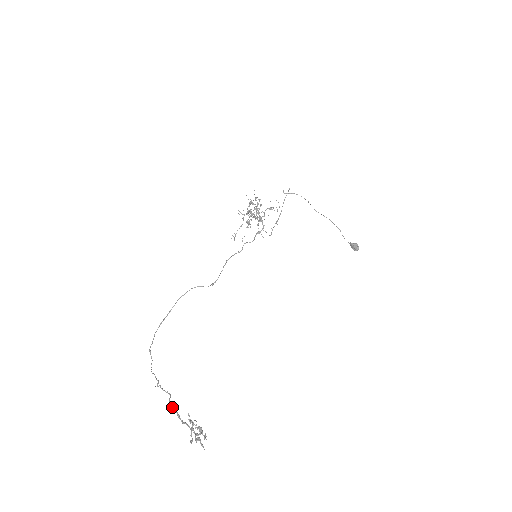
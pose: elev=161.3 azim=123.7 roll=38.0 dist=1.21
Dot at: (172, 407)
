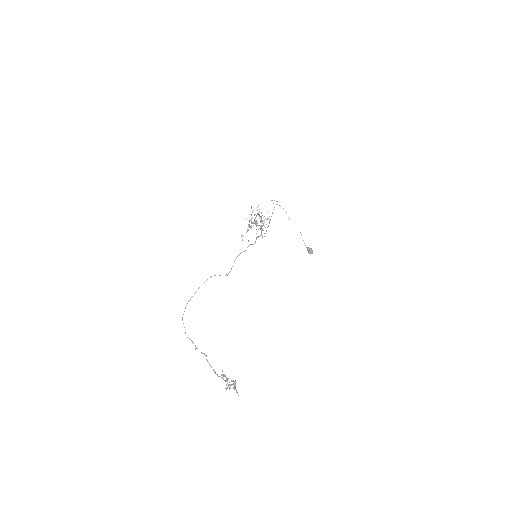
Dot at: (210, 365)
